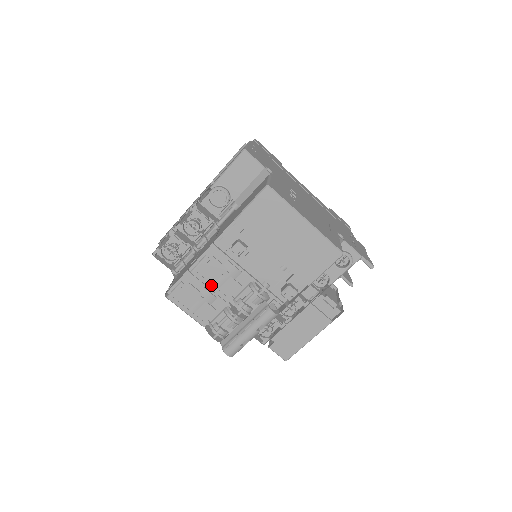
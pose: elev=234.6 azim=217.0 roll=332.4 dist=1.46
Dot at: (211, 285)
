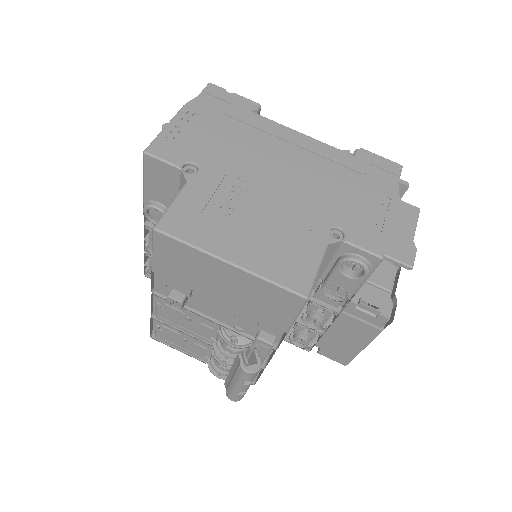
Dot at: (183, 329)
